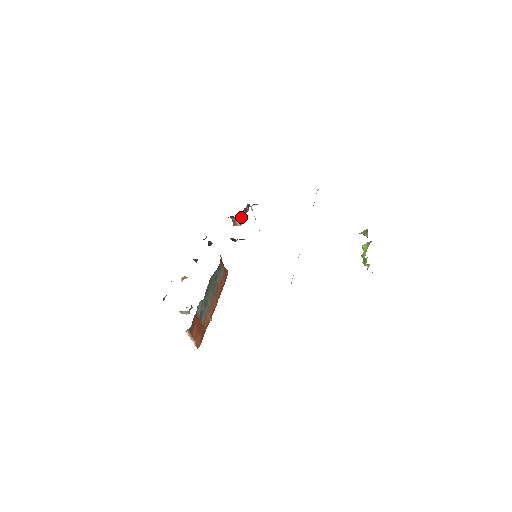
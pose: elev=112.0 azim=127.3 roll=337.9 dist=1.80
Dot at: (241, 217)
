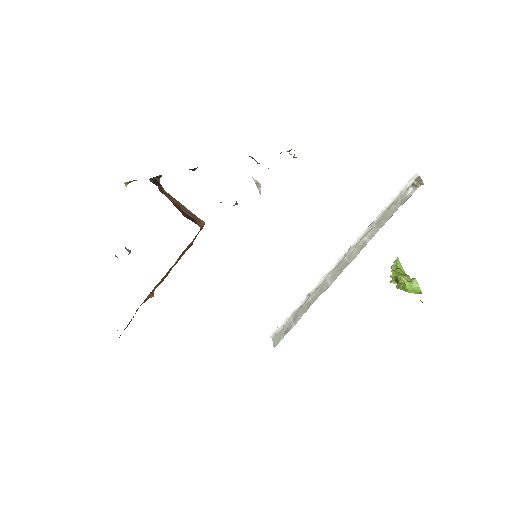
Dot at: (268, 168)
